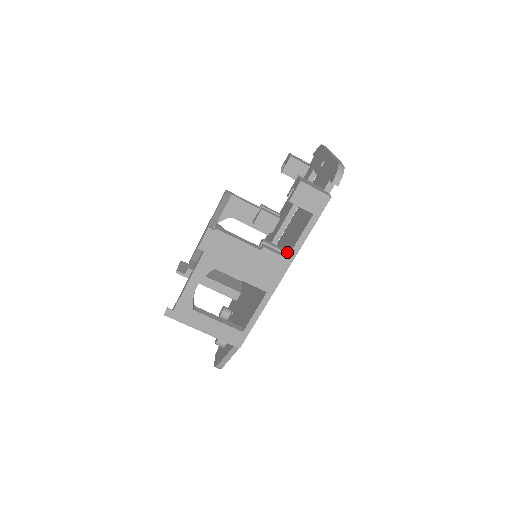
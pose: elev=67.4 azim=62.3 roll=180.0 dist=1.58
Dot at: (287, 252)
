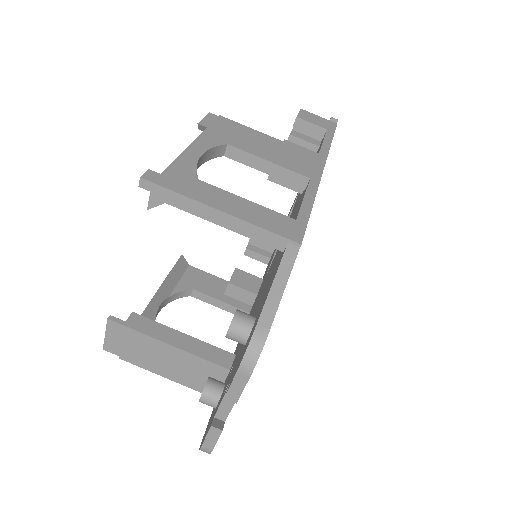
Dot at: occluded
